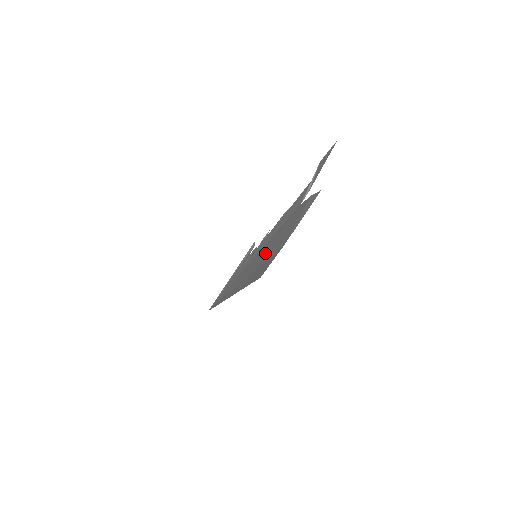
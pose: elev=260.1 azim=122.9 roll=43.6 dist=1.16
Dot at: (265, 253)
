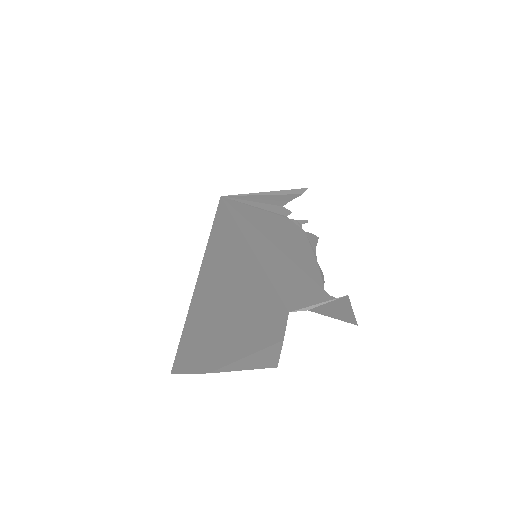
Dot at: (235, 303)
